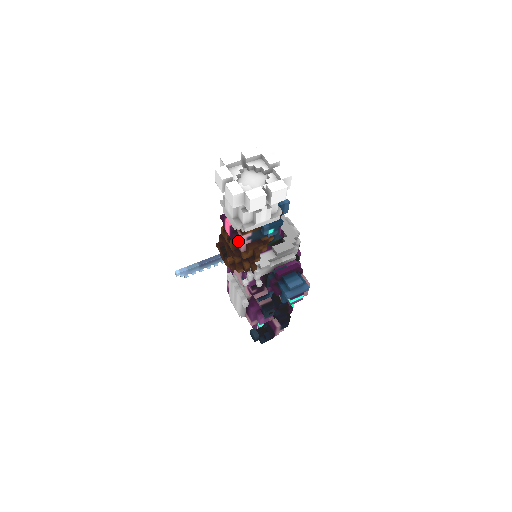
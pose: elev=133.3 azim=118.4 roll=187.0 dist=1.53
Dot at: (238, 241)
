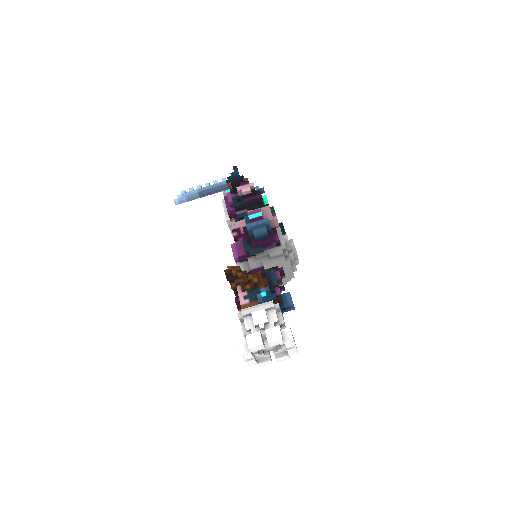
Dot at: occluded
